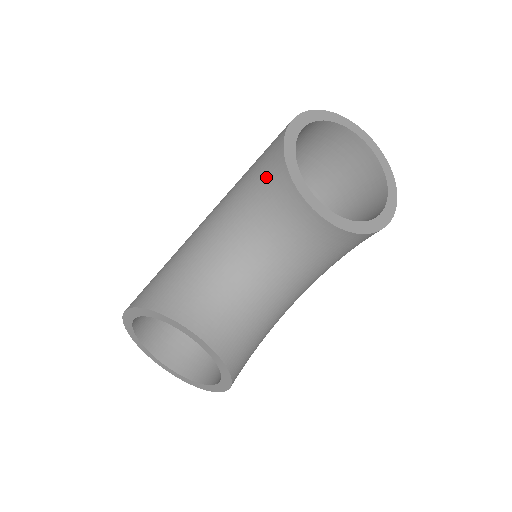
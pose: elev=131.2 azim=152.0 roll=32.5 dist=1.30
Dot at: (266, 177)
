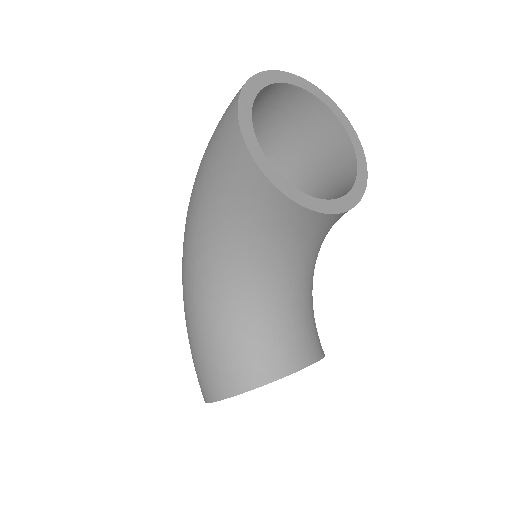
Dot at: (262, 215)
